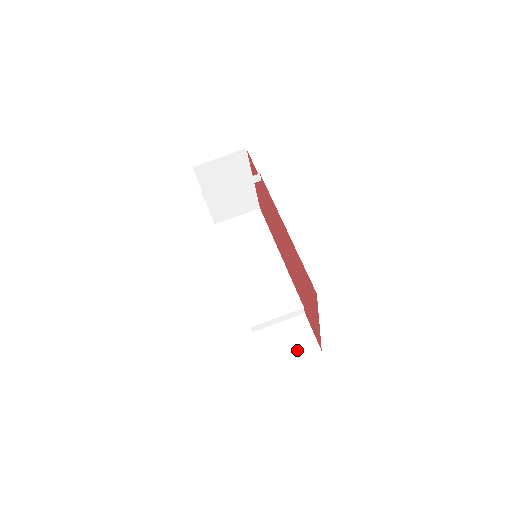
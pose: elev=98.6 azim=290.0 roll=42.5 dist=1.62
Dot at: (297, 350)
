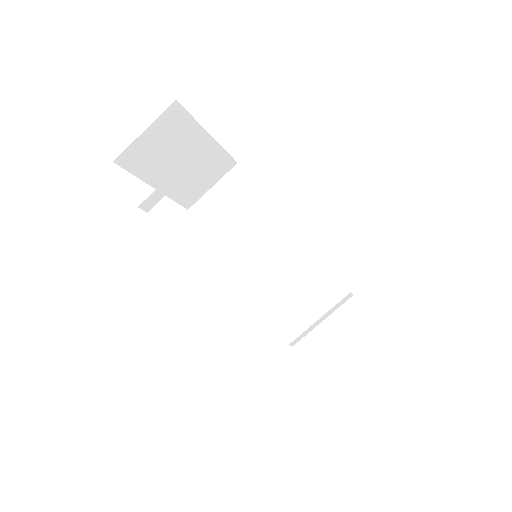
Dot at: (362, 353)
